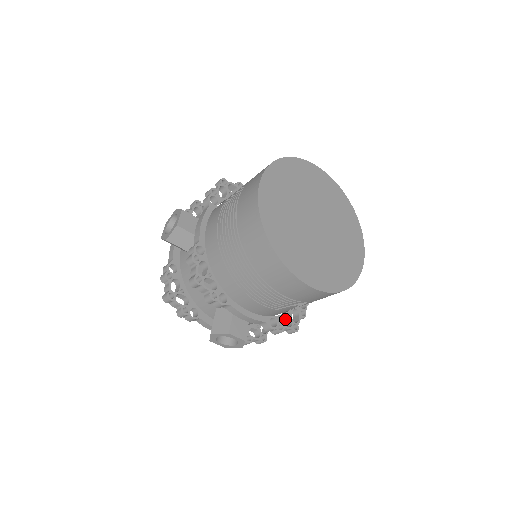
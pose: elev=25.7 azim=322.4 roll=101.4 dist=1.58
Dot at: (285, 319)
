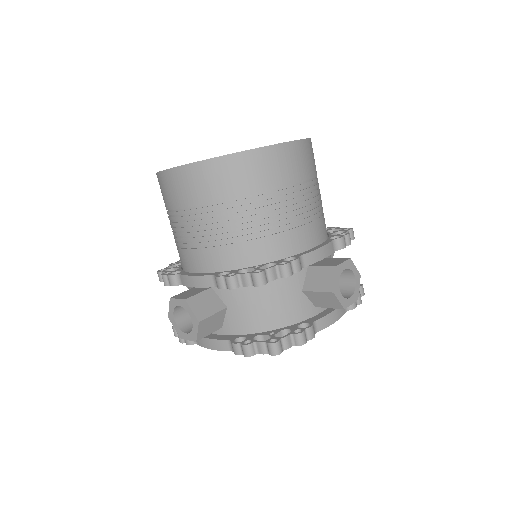
Dot at: occluded
